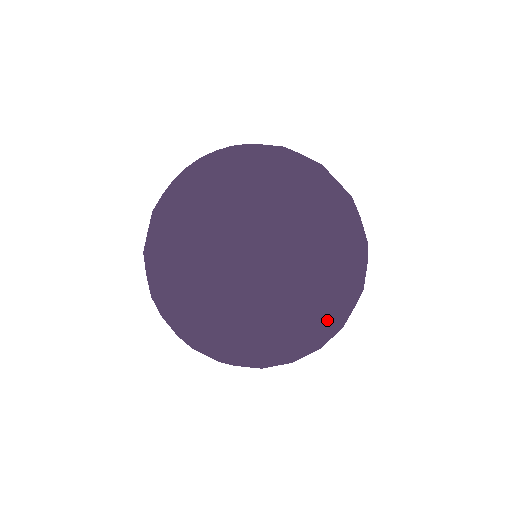
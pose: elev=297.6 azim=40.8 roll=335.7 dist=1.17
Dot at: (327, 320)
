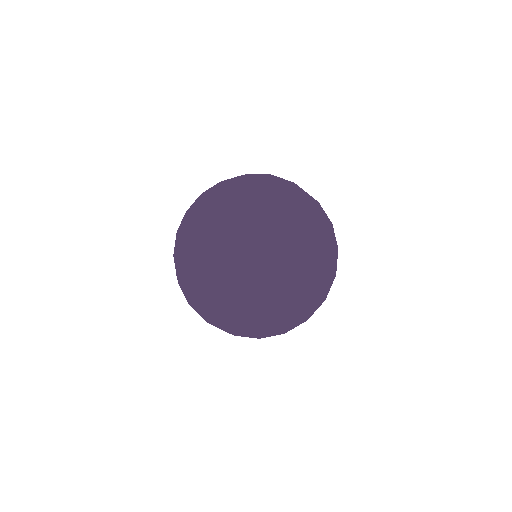
Dot at: occluded
